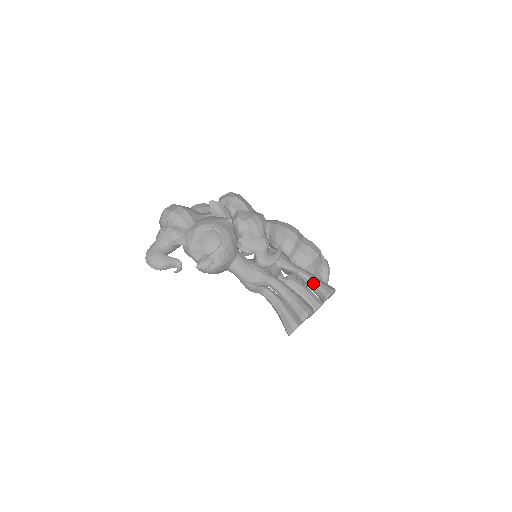
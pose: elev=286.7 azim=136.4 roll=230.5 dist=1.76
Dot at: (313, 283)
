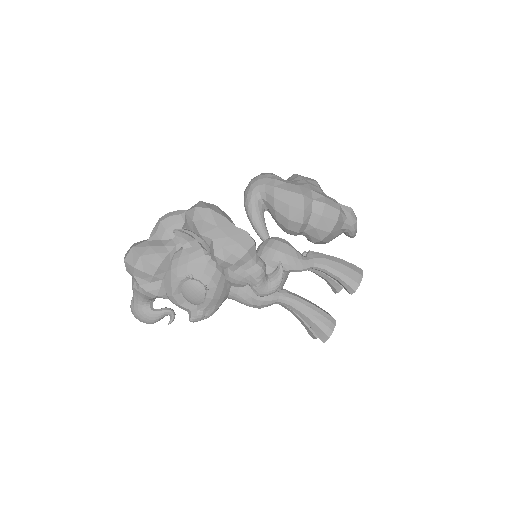
Dot at: (332, 276)
